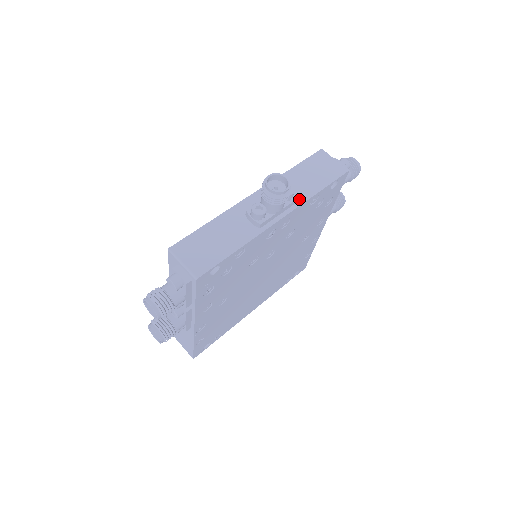
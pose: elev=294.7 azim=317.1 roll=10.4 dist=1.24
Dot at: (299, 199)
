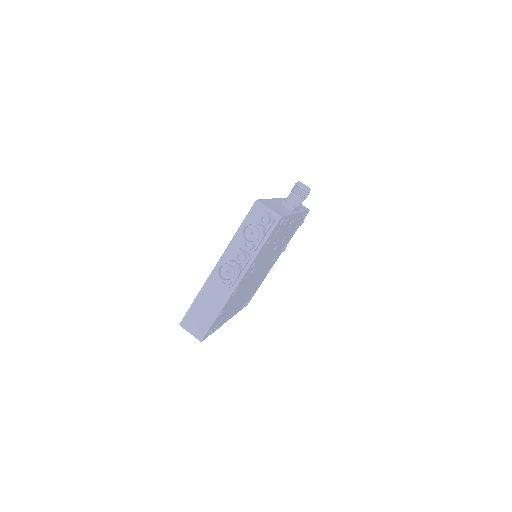
Dot at: (299, 210)
